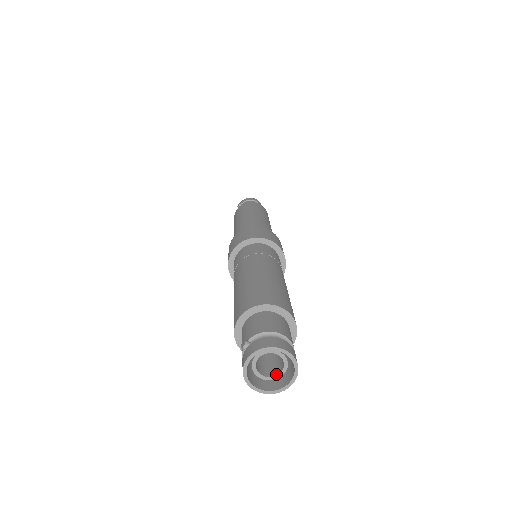
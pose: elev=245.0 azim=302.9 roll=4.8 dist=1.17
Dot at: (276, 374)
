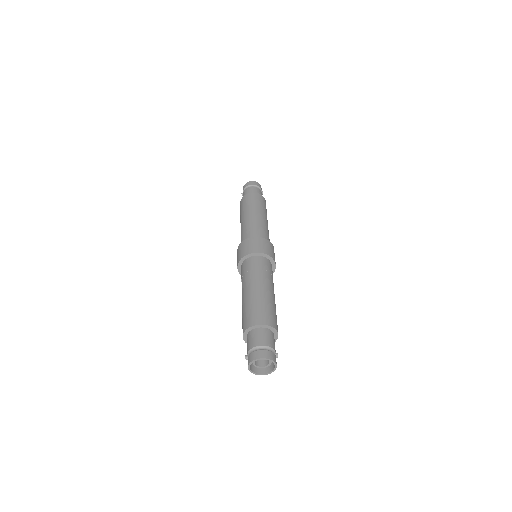
Dot at: (268, 363)
